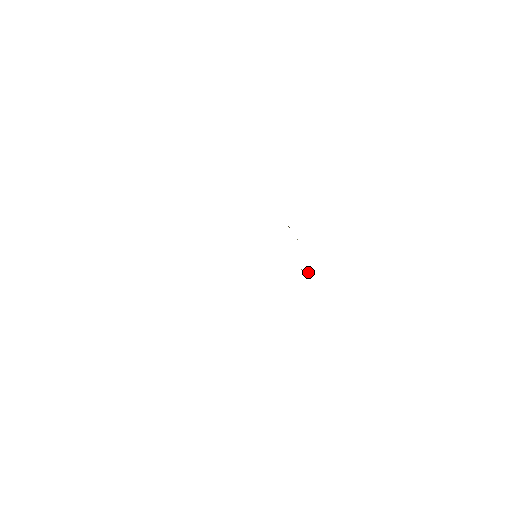
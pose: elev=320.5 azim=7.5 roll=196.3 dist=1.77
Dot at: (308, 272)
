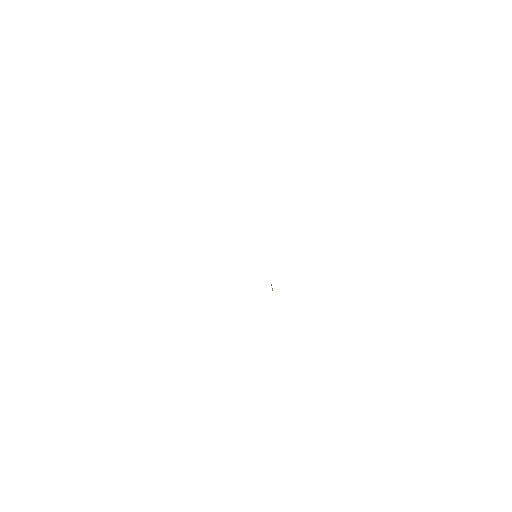
Dot at: occluded
